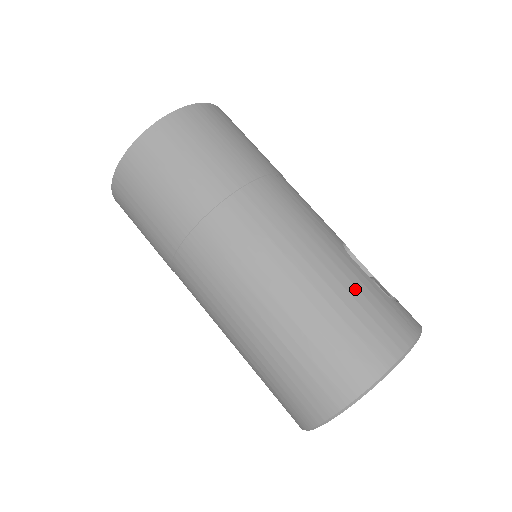
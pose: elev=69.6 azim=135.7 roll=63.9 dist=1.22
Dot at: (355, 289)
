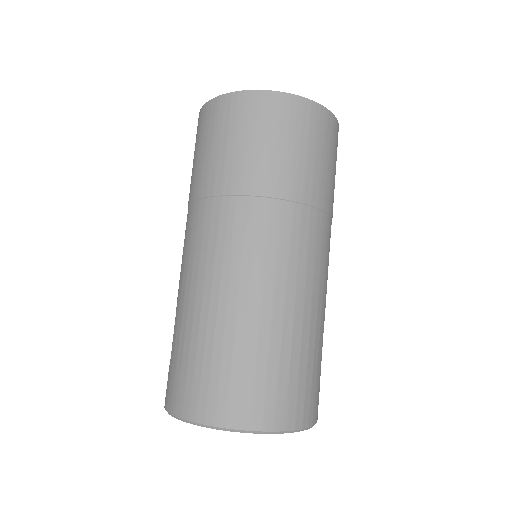
Dot at: (313, 353)
